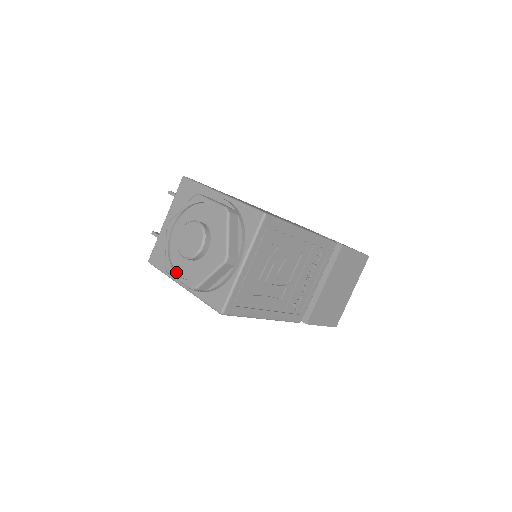
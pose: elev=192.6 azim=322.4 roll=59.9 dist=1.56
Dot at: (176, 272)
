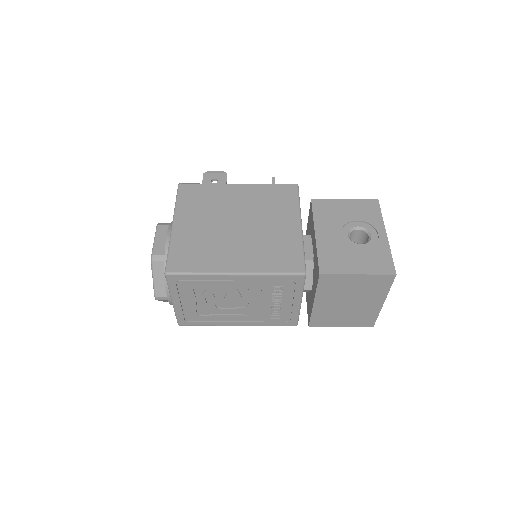
Dot at: occluded
